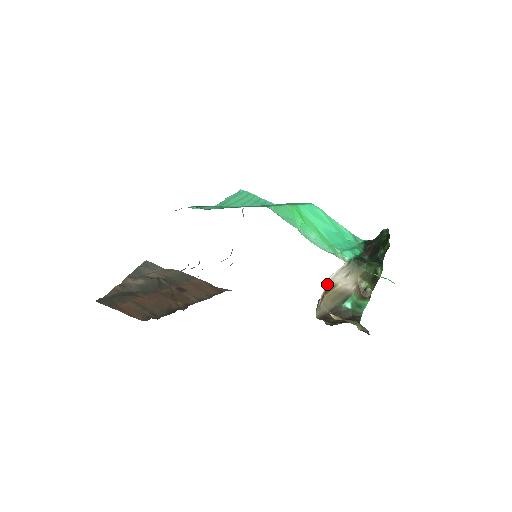
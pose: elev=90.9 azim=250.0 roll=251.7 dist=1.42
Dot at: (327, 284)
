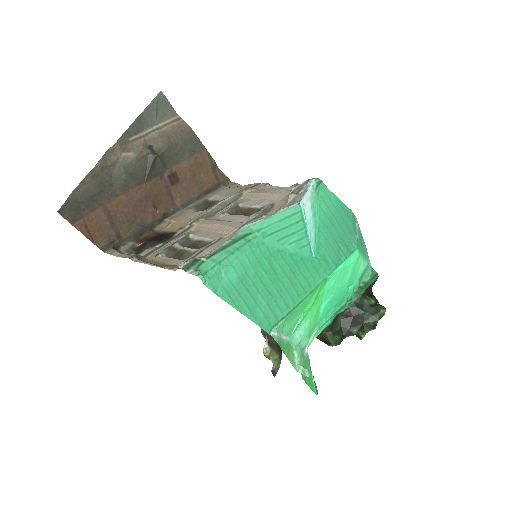
Dot at: occluded
